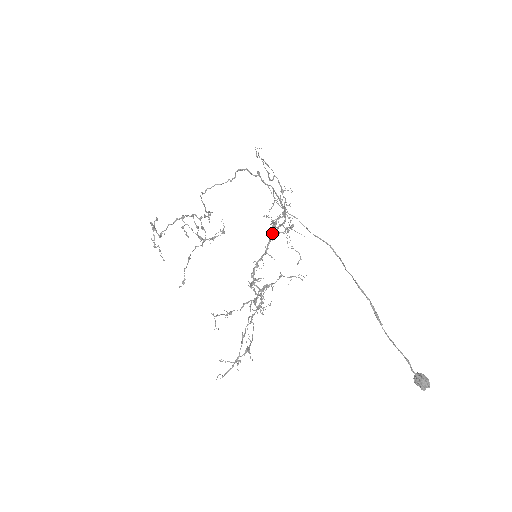
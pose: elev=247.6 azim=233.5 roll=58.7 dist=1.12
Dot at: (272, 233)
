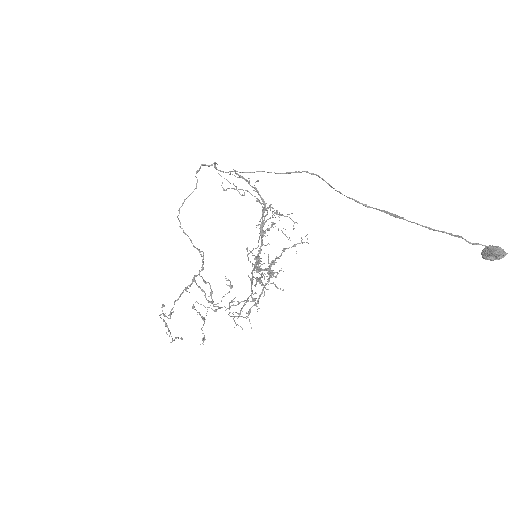
Dot at: occluded
